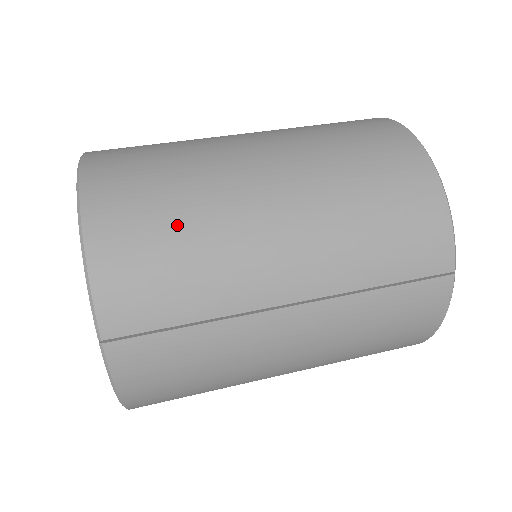
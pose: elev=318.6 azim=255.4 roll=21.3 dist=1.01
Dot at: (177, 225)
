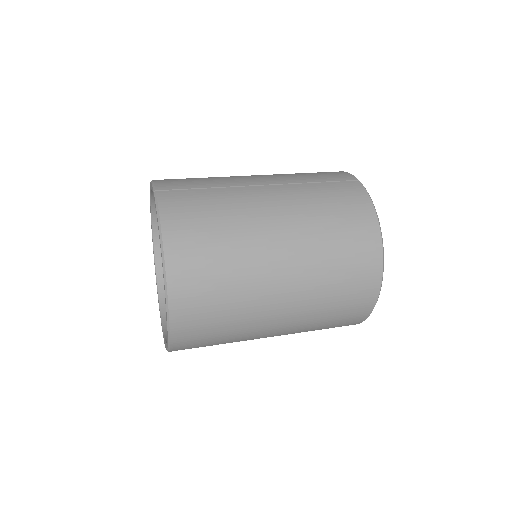
Dot at: occluded
